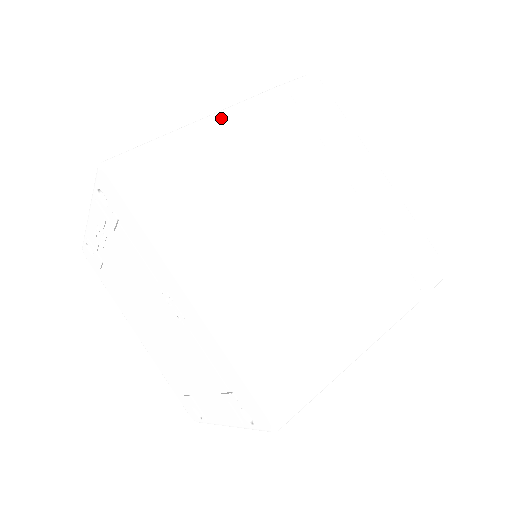
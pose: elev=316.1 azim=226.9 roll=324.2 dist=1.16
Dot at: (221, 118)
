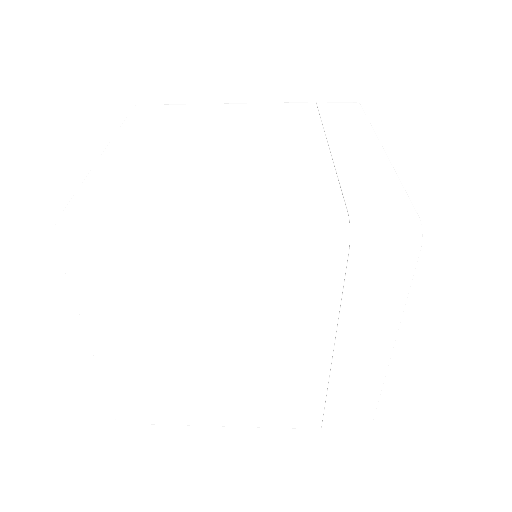
Dot at: (239, 103)
